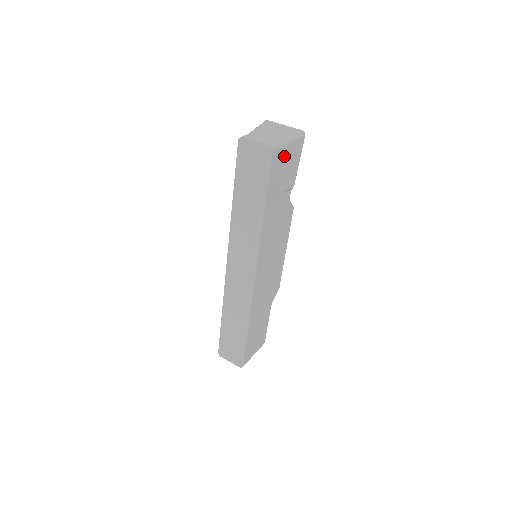
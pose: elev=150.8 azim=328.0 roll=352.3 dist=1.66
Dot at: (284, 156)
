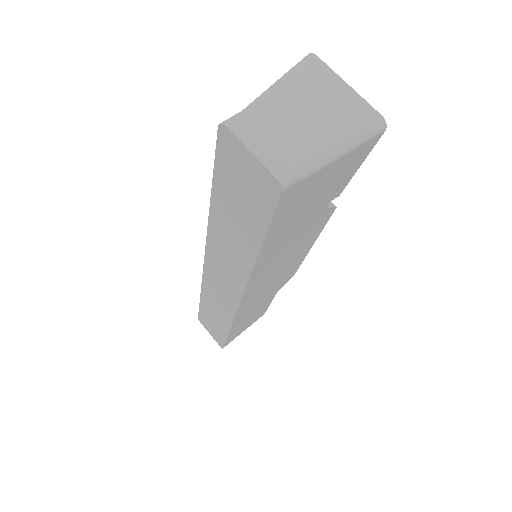
Dot at: (317, 179)
